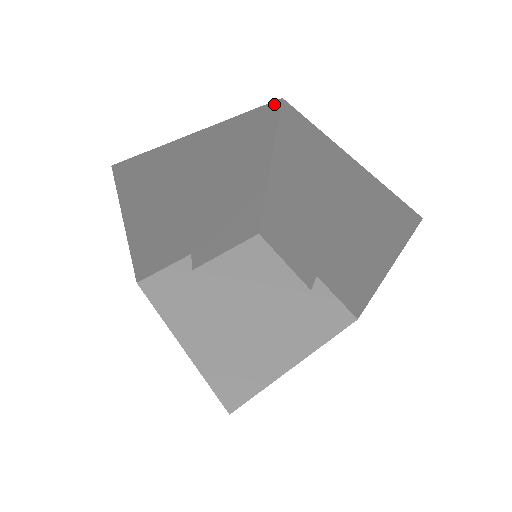
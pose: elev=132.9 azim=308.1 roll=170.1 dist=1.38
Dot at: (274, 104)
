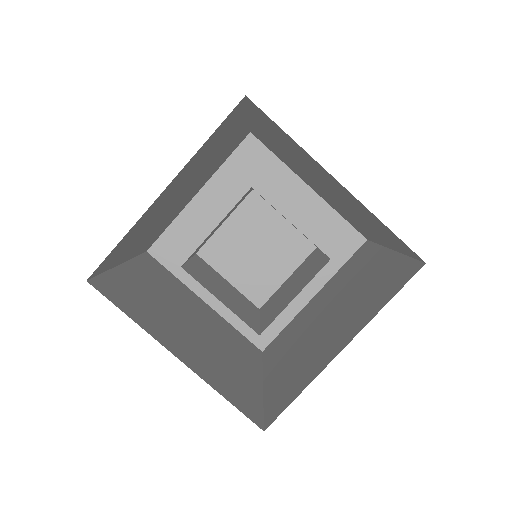
Dot at: (236, 106)
